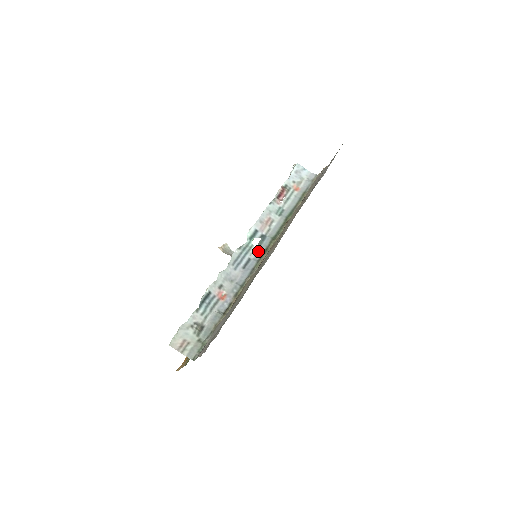
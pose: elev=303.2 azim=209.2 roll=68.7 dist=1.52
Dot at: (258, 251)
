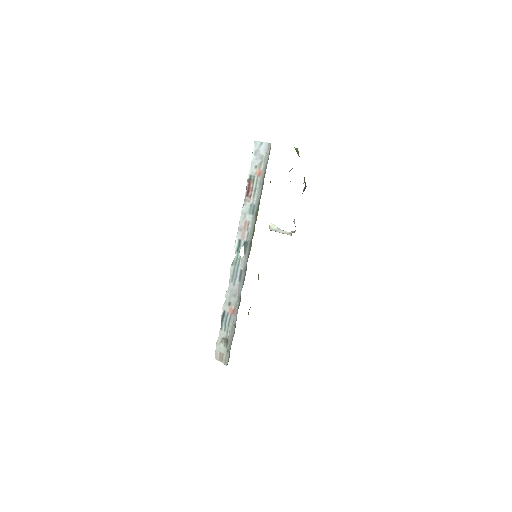
Dot at: (244, 260)
